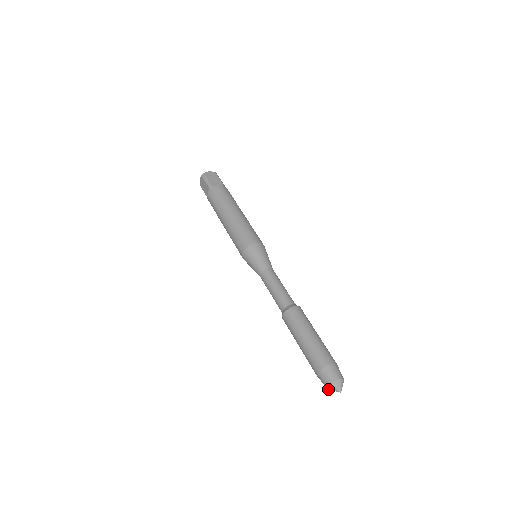
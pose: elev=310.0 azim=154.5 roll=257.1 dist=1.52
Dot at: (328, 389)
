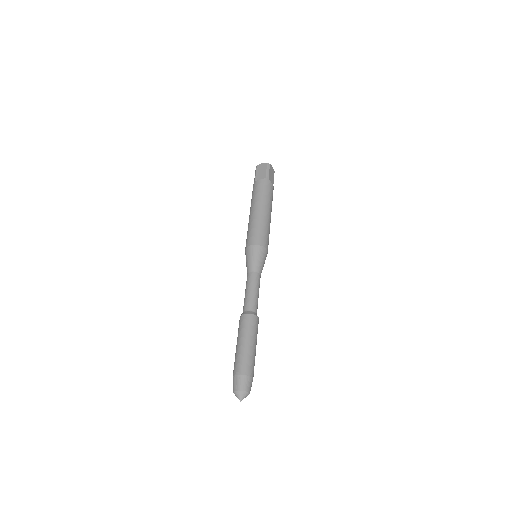
Dot at: occluded
